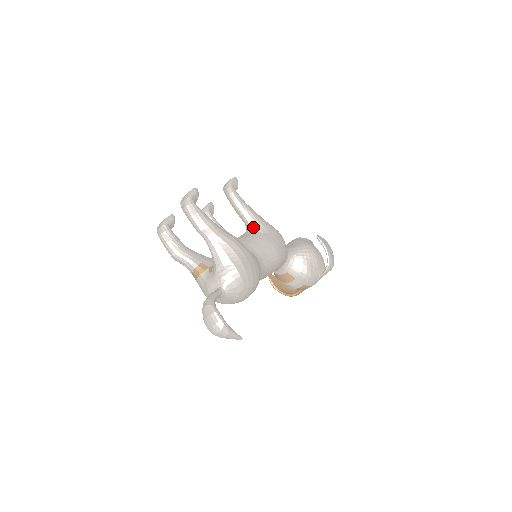
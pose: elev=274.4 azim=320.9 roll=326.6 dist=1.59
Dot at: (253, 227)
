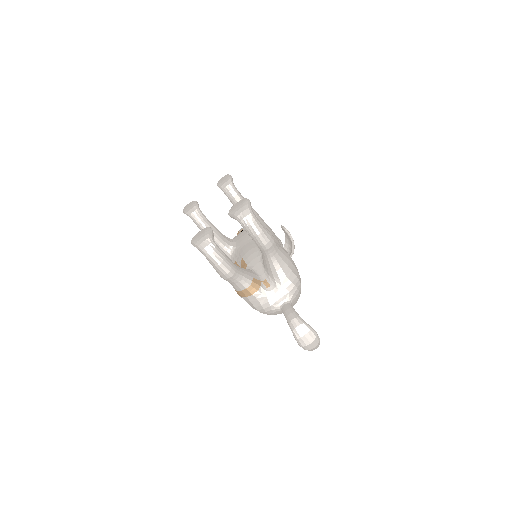
Dot at: occluded
